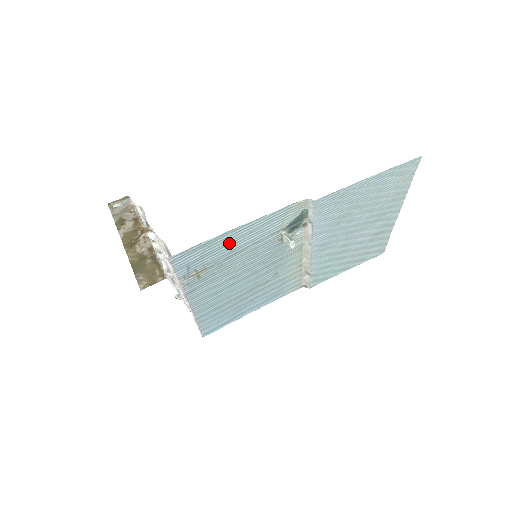
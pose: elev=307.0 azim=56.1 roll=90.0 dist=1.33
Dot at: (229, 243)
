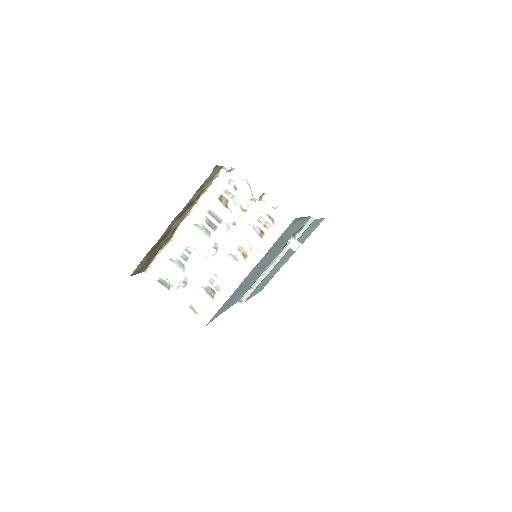
Dot at: (293, 228)
